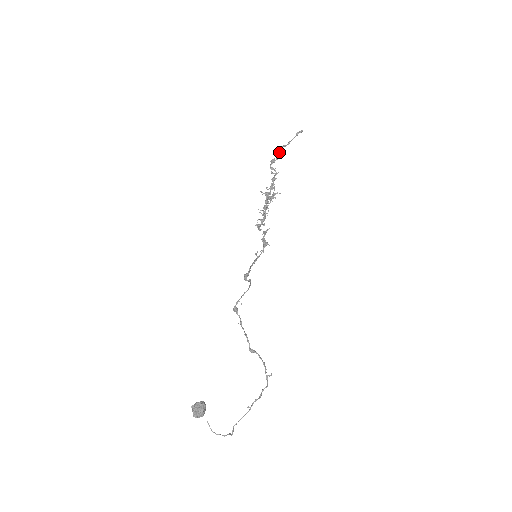
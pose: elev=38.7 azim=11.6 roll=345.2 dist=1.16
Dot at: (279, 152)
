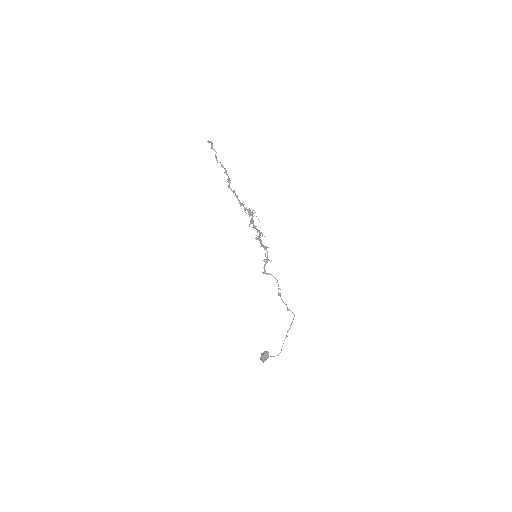
Dot at: (226, 171)
